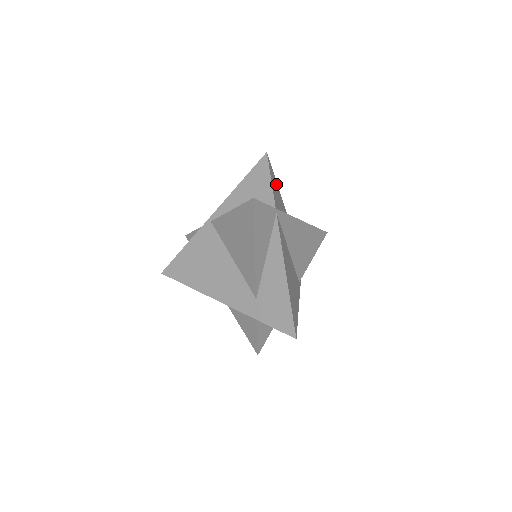
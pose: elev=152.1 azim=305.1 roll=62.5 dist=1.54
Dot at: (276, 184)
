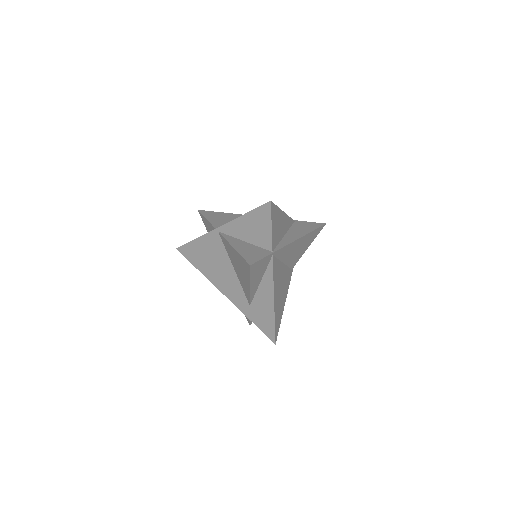
Dot at: (279, 213)
